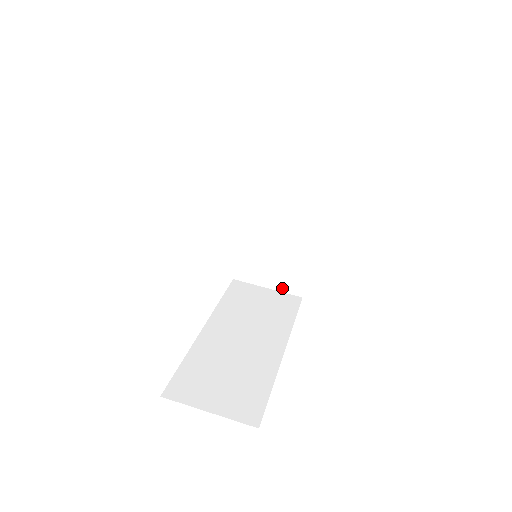
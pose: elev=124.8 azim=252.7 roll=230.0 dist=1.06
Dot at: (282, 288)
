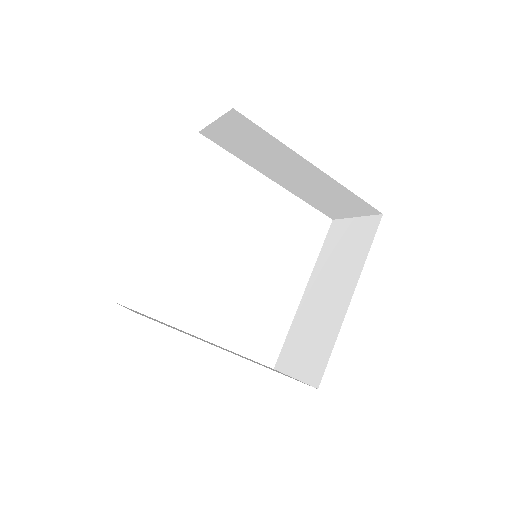
Dot at: (305, 377)
